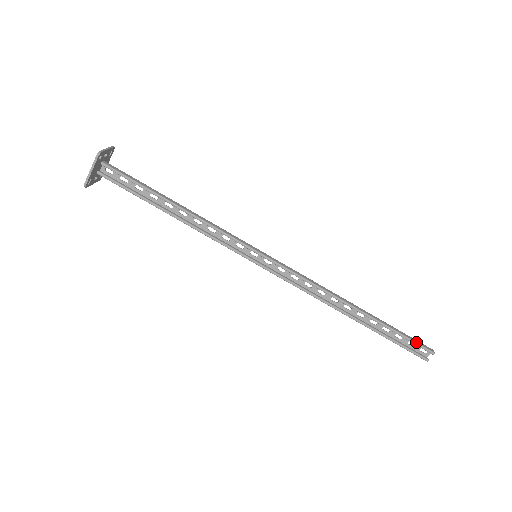
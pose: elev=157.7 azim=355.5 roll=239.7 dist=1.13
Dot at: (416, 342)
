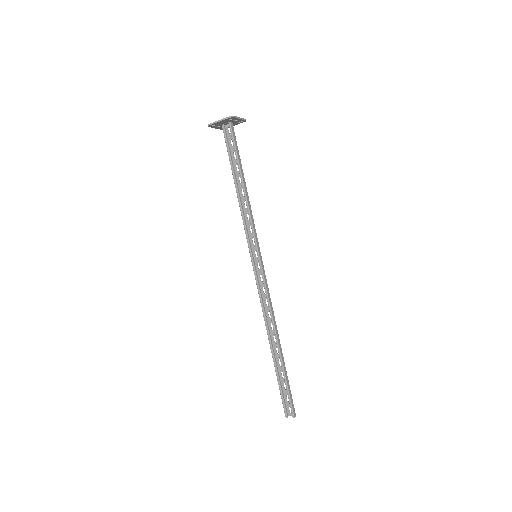
Dot at: (291, 400)
